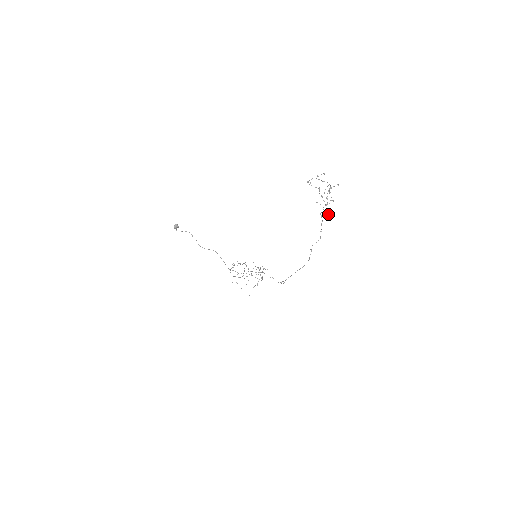
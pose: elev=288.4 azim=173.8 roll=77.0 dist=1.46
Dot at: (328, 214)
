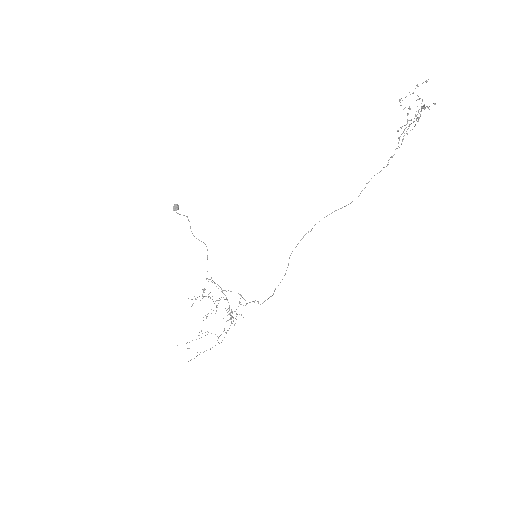
Dot at: occluded
